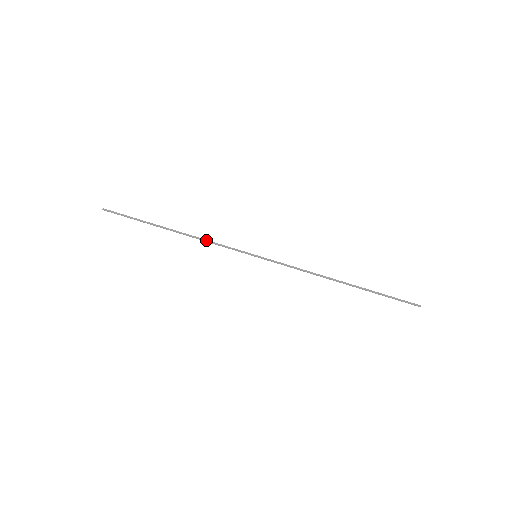
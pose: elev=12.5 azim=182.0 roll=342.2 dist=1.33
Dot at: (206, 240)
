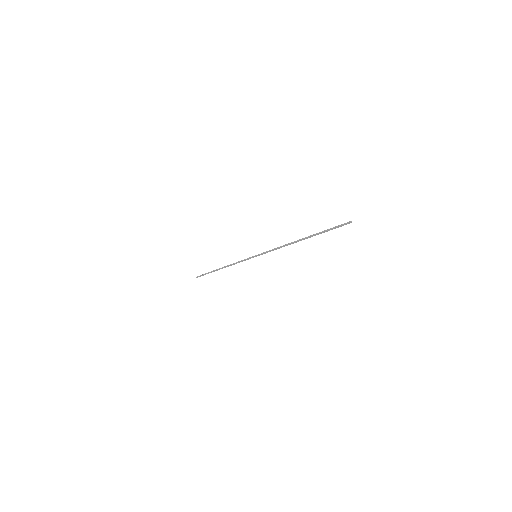
Dot at: (234, 263)
